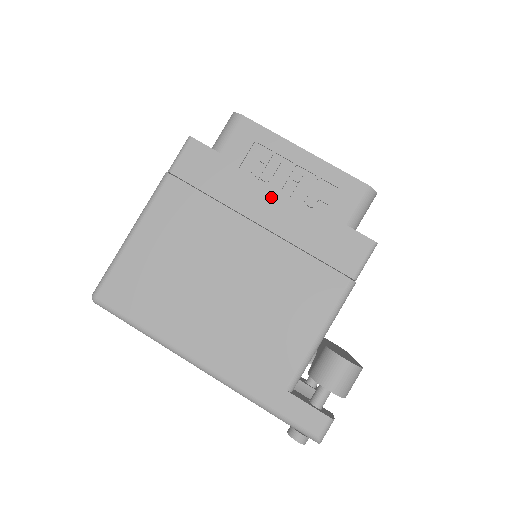
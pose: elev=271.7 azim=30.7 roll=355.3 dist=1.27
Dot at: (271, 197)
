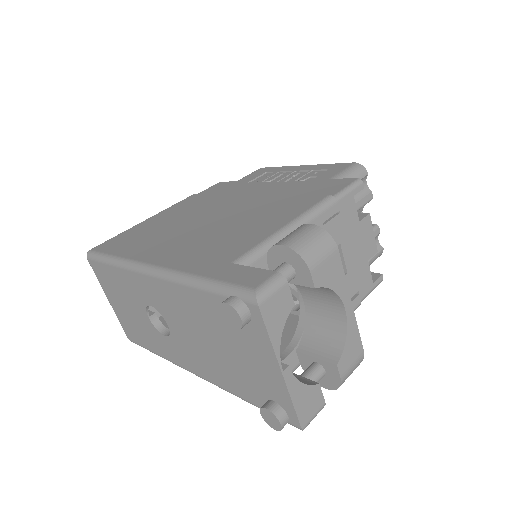
Dot at: (268, 185)
